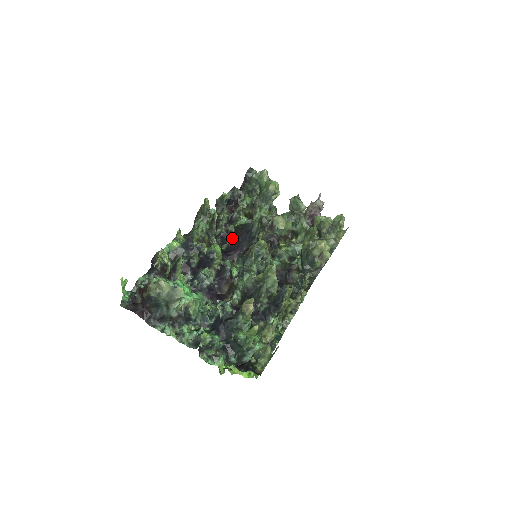
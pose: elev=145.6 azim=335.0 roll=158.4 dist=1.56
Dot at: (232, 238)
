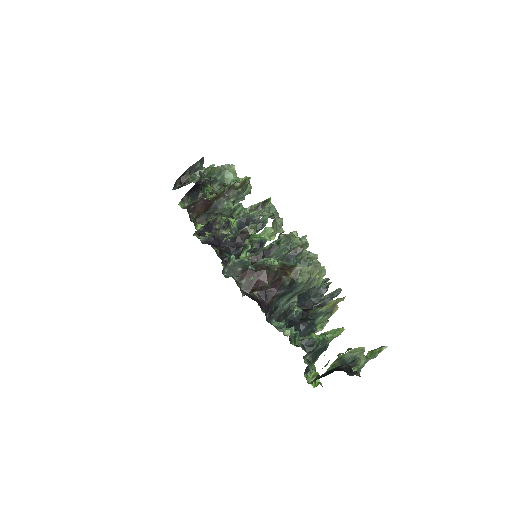
Dot at: (217, 230)
